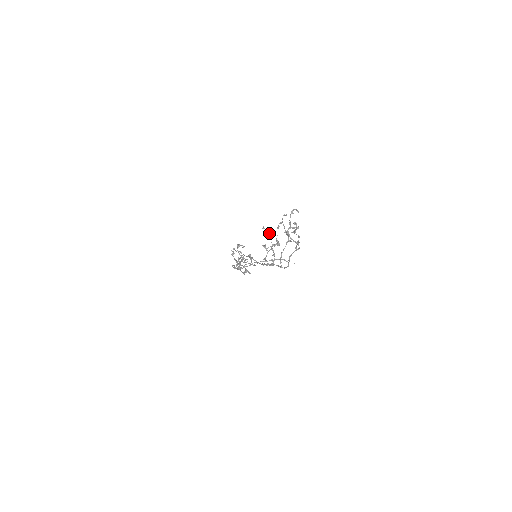
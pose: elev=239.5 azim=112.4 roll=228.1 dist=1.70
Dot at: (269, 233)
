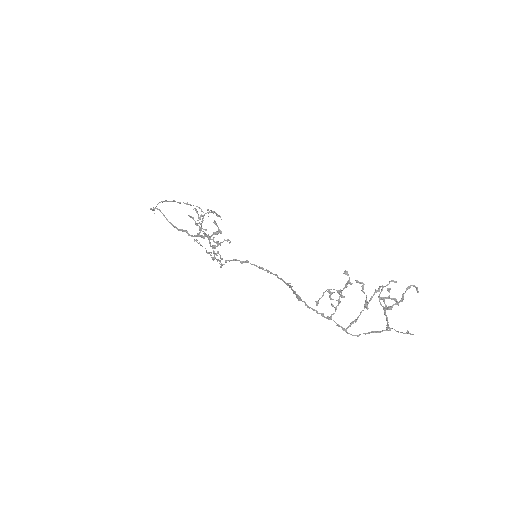
Dot at: (351, 284)
